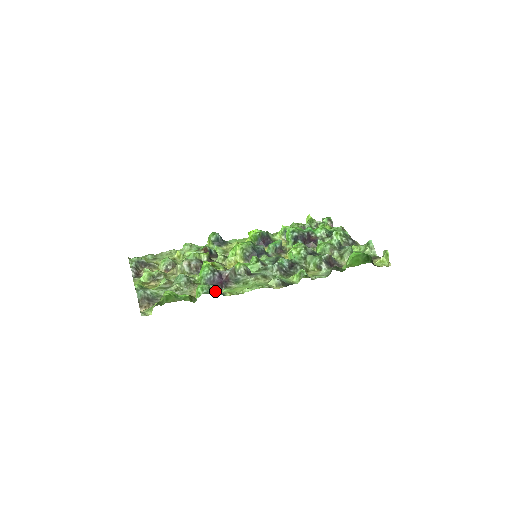
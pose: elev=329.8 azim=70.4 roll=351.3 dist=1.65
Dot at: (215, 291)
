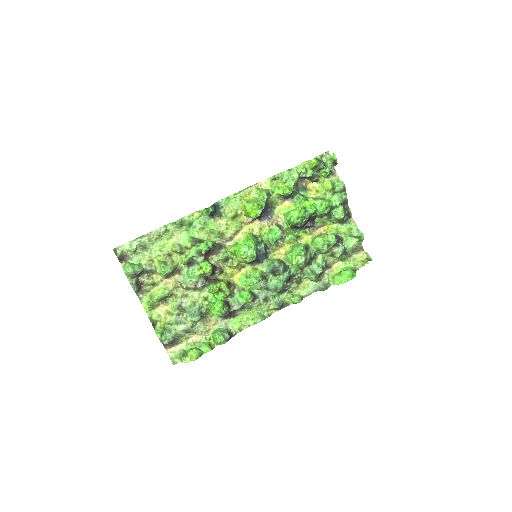
Dot at: (229, 337)
